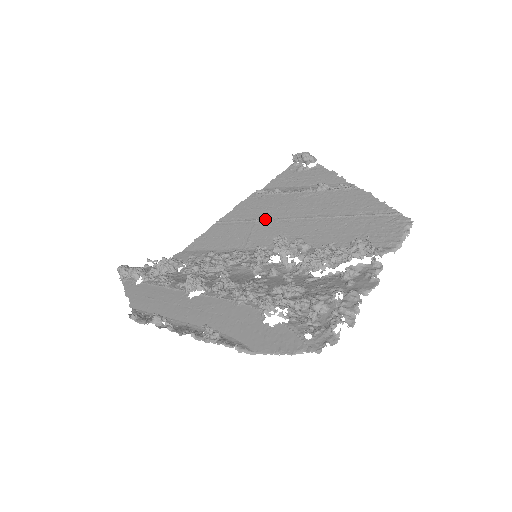
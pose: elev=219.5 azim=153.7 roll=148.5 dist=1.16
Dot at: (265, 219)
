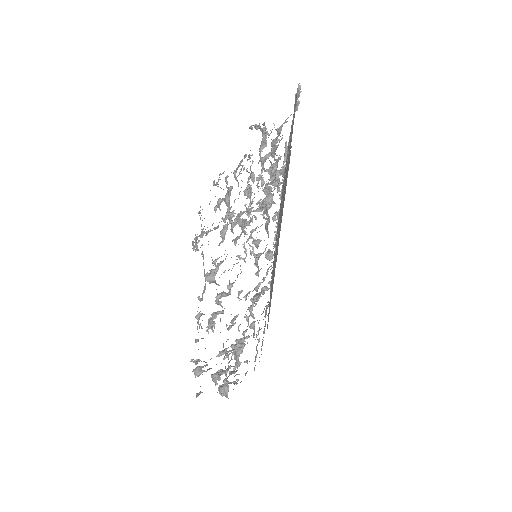
Dot at: occluded
